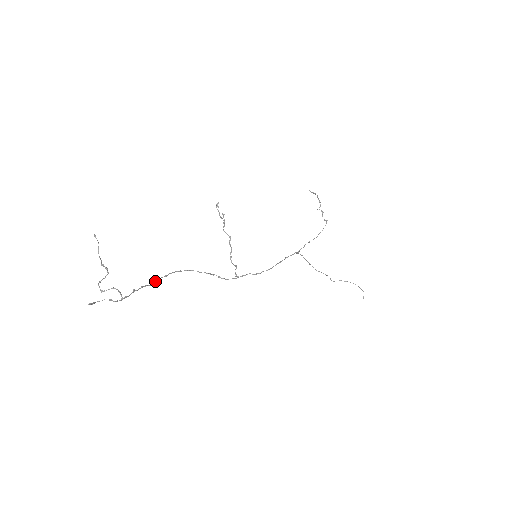
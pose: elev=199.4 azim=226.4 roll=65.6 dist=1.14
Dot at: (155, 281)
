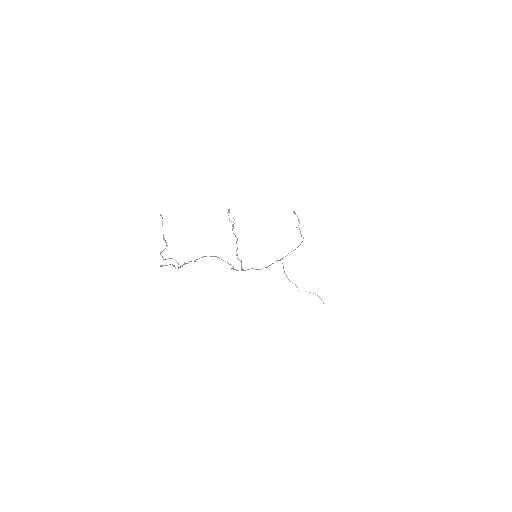
Dot at: (197, 259)
